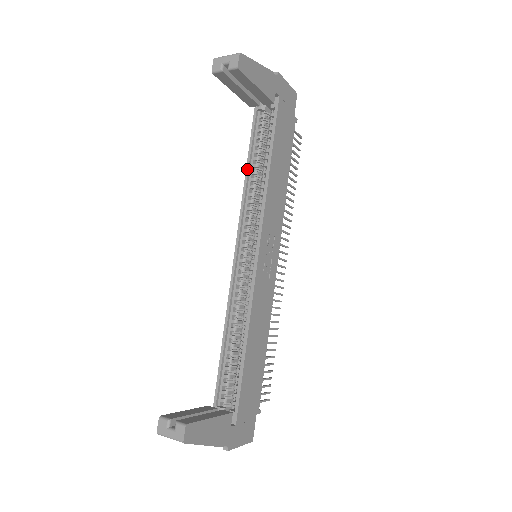
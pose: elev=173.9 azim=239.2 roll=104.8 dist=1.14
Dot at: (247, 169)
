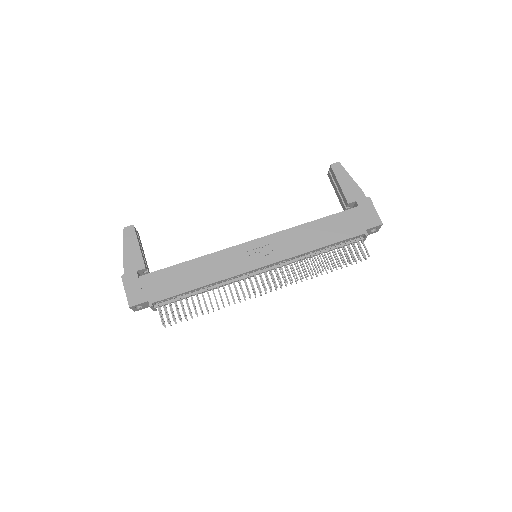
Dot at: occluded
